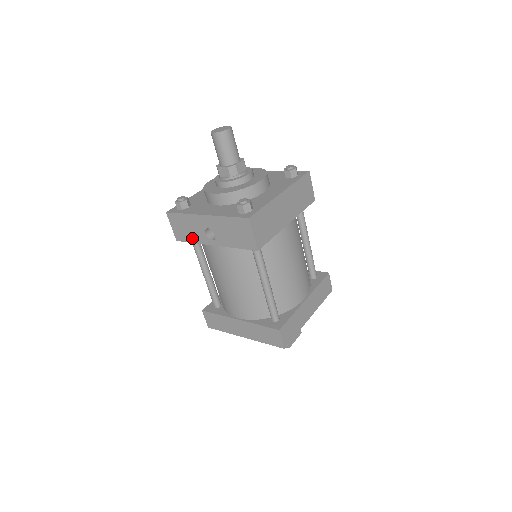
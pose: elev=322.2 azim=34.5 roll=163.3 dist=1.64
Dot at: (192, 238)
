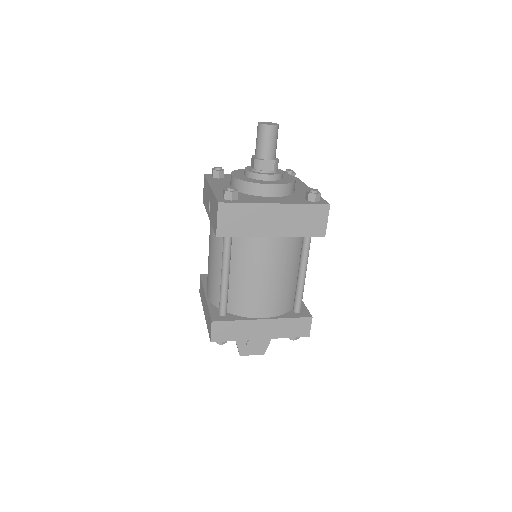
Dot at: (206, 204)
